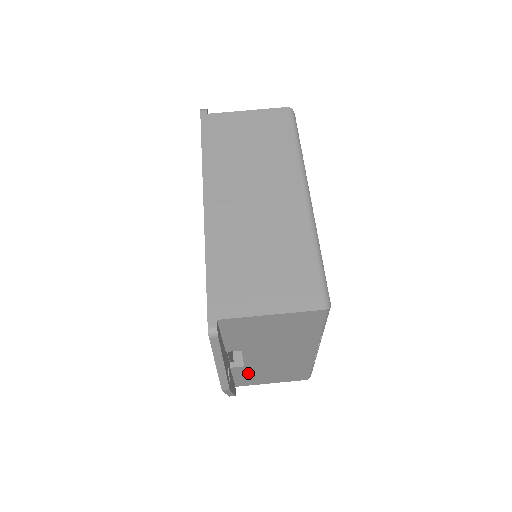
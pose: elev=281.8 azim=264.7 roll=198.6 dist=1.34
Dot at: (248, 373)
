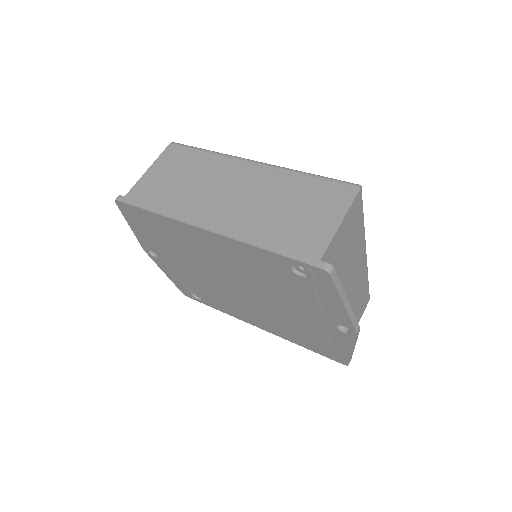
Dot at: occluded
